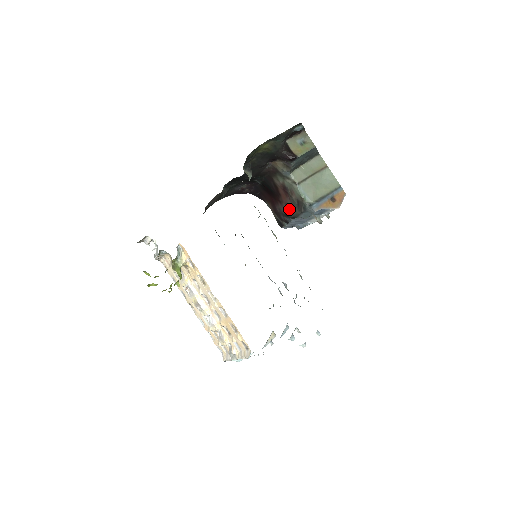
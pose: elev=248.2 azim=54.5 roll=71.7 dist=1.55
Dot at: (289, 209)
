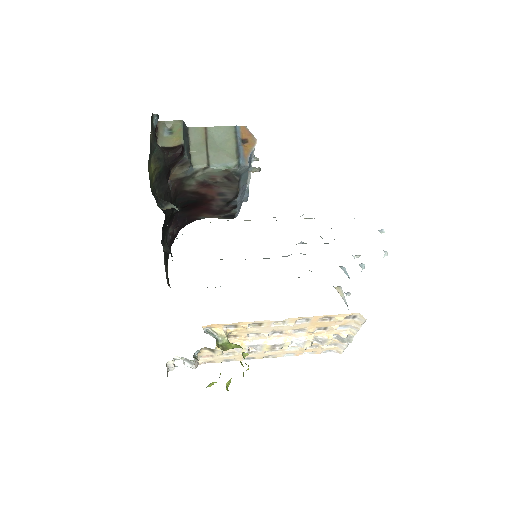
Dot at: (225, 195)
